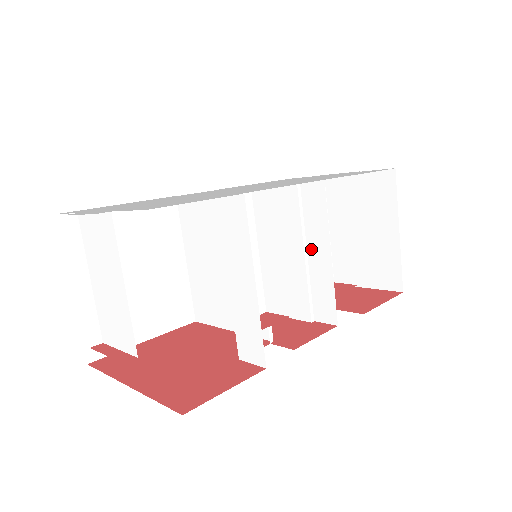
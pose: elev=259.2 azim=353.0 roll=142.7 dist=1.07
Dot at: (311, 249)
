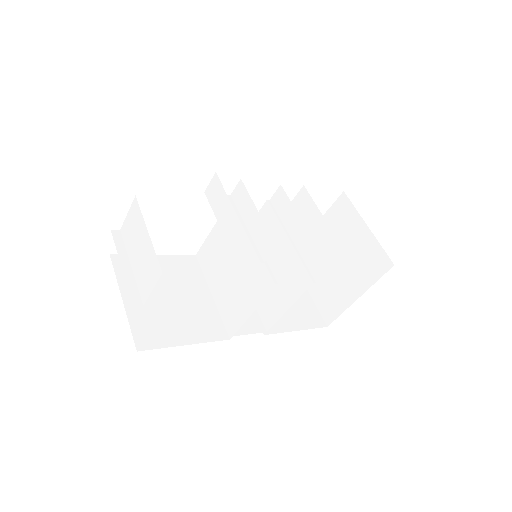
Dot at: (292, 233)
